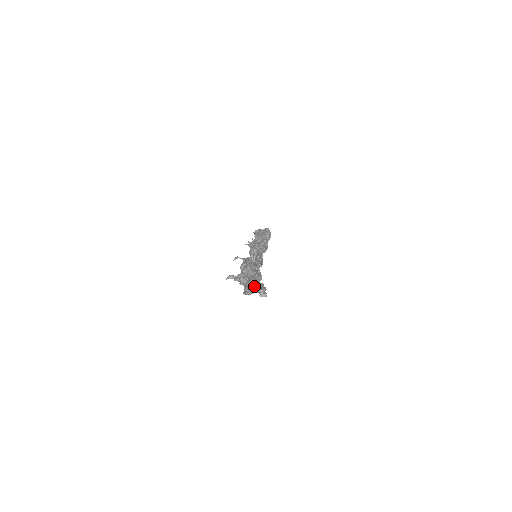
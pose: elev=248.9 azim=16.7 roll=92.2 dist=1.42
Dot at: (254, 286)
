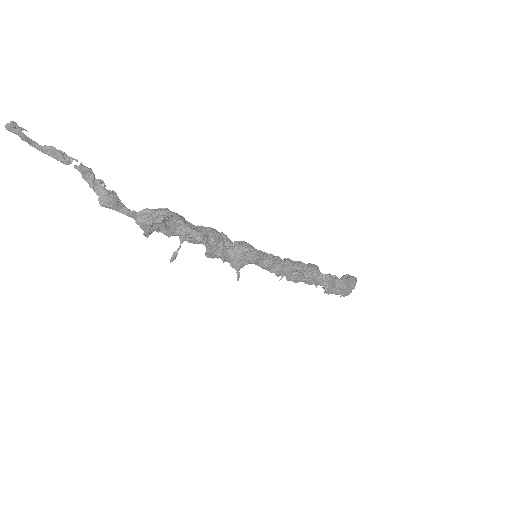
Dot at: (82, 176)
